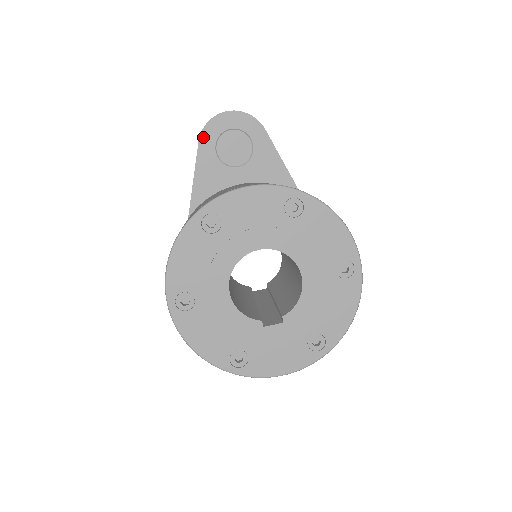
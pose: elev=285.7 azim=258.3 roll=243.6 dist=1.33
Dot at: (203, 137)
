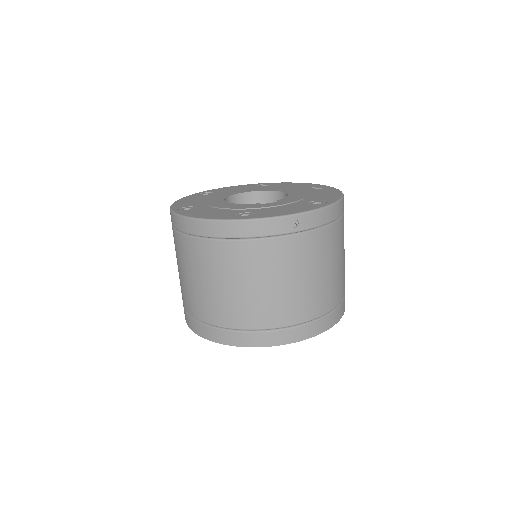
Dot at: occluded
